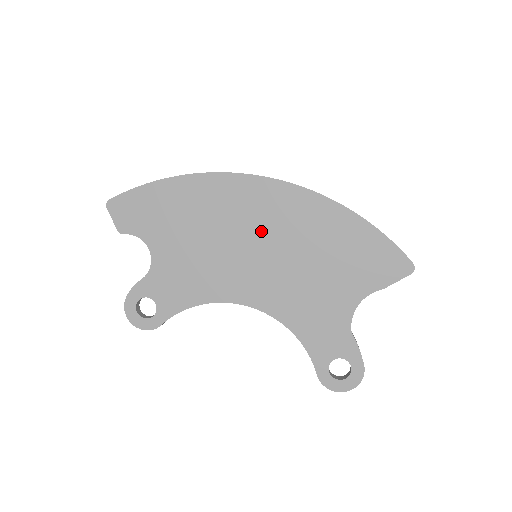
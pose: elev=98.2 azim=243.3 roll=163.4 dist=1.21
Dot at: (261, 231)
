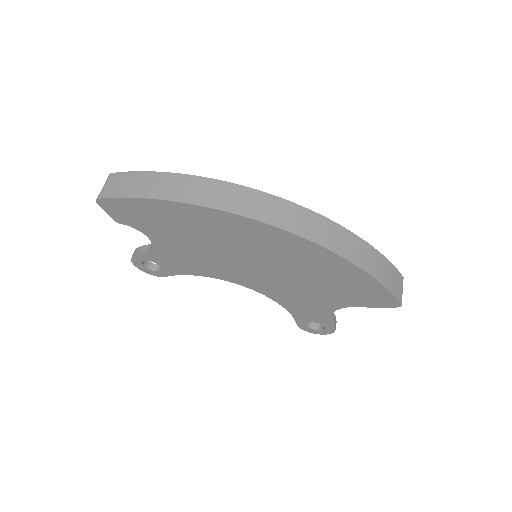
Dot at: (262, 255)
